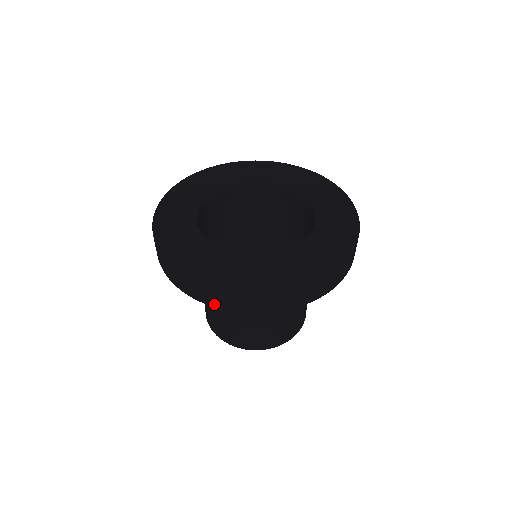
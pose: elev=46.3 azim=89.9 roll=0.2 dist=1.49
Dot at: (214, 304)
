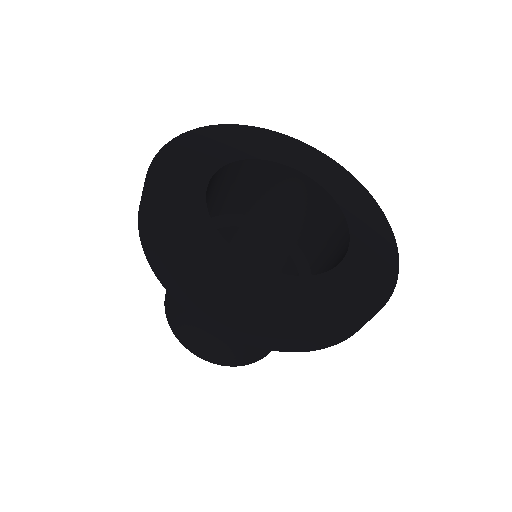
Dot at: (162, 280)
